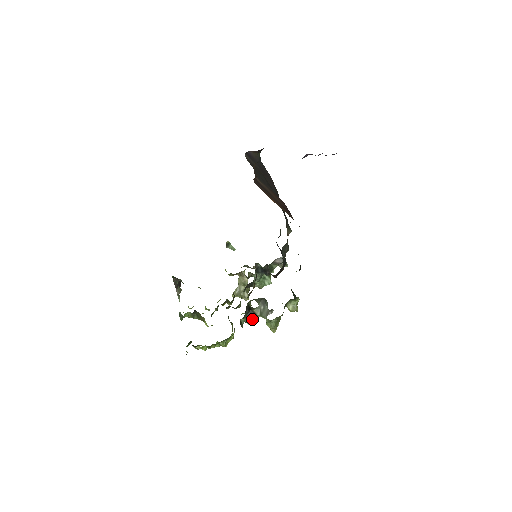
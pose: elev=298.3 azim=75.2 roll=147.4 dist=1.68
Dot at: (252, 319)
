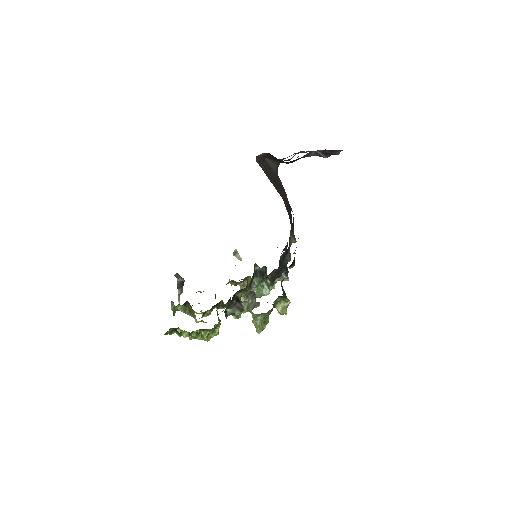
Dot at: (238, 312)
